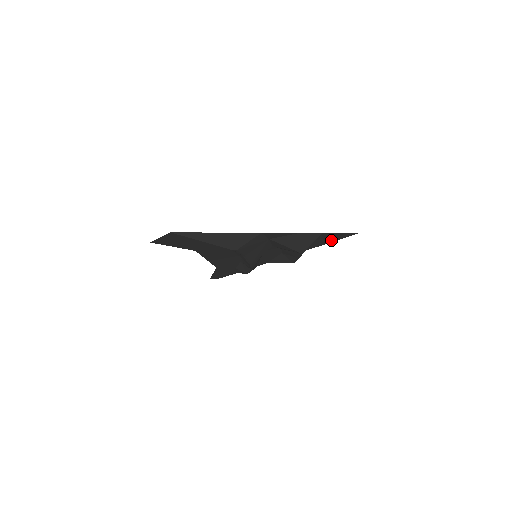
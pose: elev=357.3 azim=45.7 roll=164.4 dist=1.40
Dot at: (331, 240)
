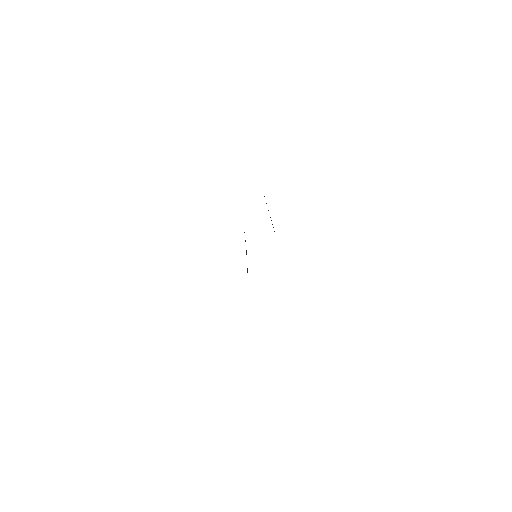
Dot at: occluded
